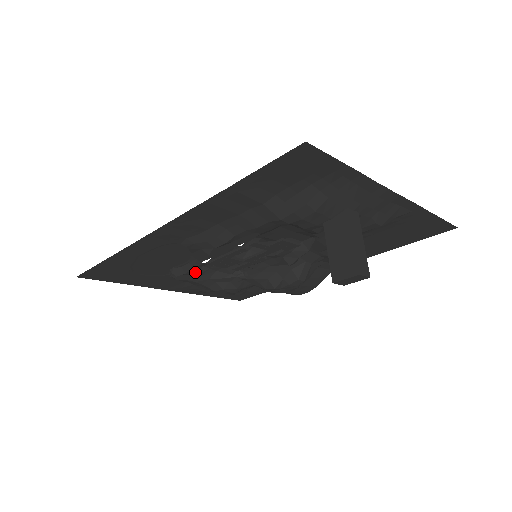
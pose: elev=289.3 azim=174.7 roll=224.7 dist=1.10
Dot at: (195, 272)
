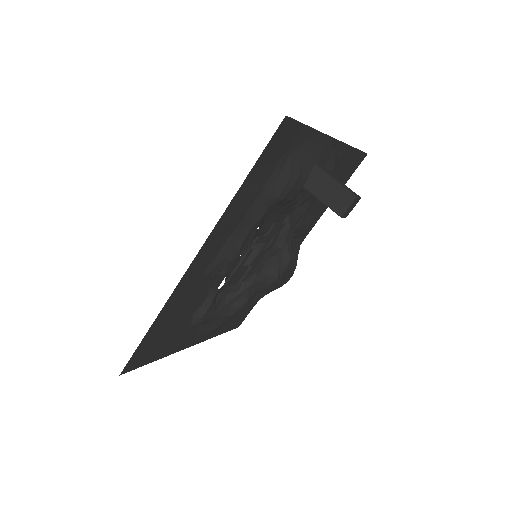
Dot at: (214, 304)
